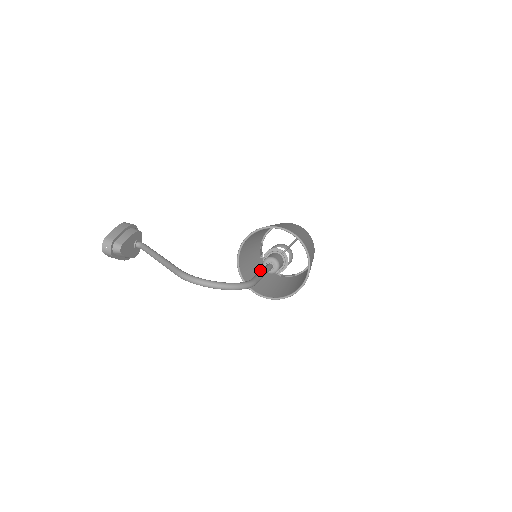
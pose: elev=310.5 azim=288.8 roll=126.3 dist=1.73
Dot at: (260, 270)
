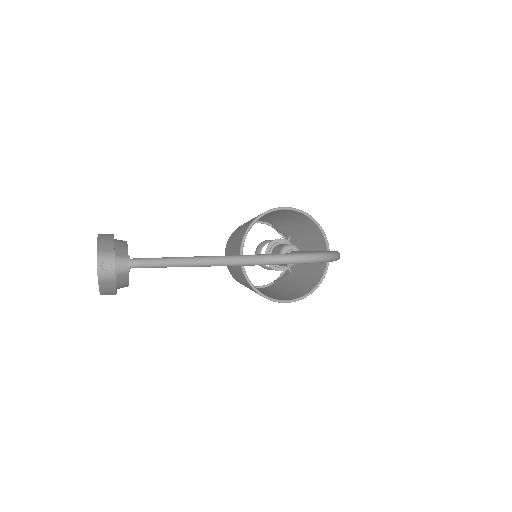
Dot at: occluded
